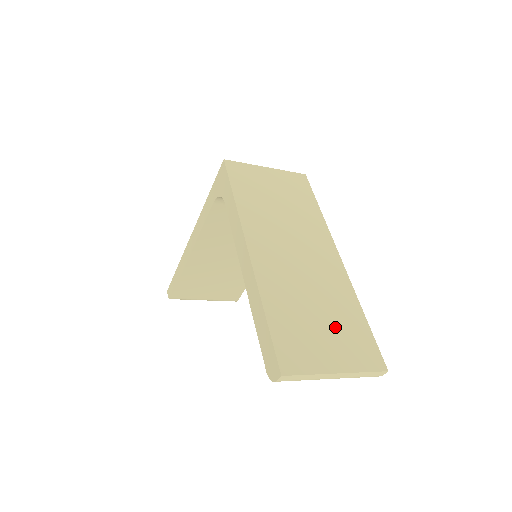
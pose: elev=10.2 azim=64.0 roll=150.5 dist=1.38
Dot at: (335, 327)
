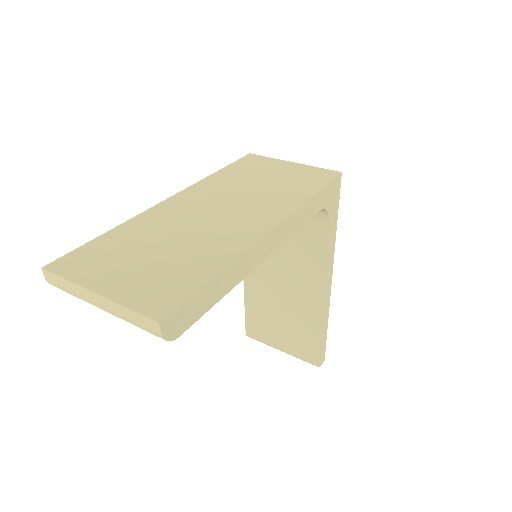
Dot at: (160, 265)
